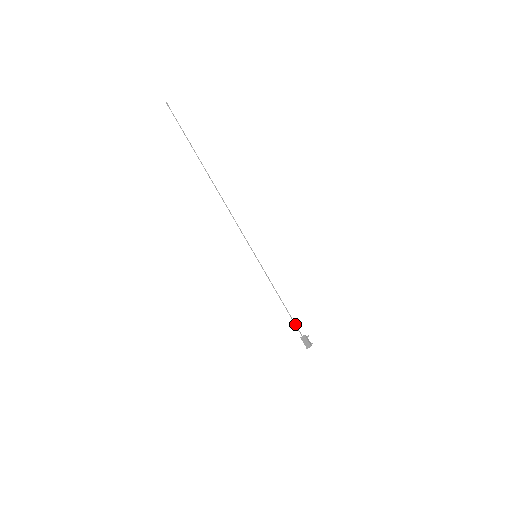
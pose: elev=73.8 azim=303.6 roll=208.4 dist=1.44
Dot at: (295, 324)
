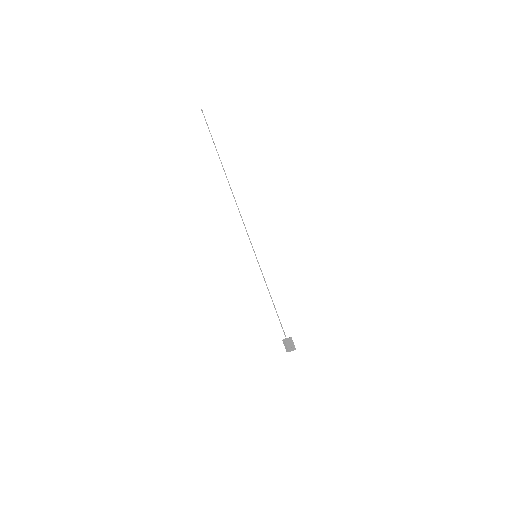
Dot at: (281, 326)
